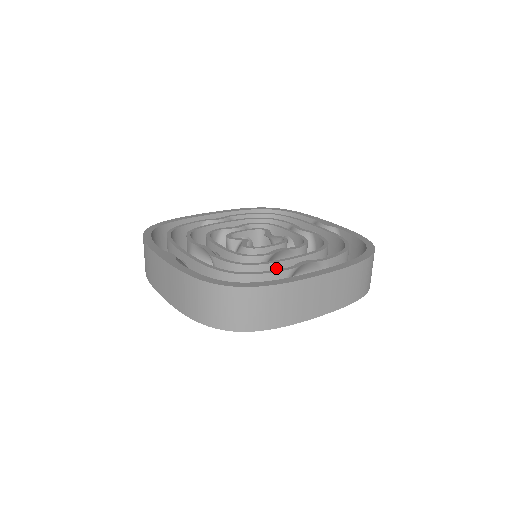
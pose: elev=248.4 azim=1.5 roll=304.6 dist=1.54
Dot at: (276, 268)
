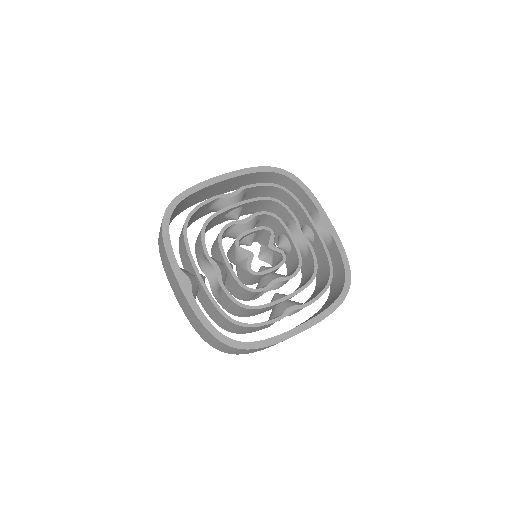
Dot at: (268, 307)
